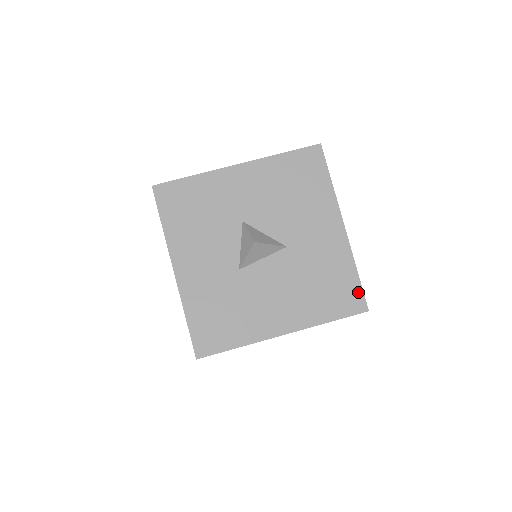
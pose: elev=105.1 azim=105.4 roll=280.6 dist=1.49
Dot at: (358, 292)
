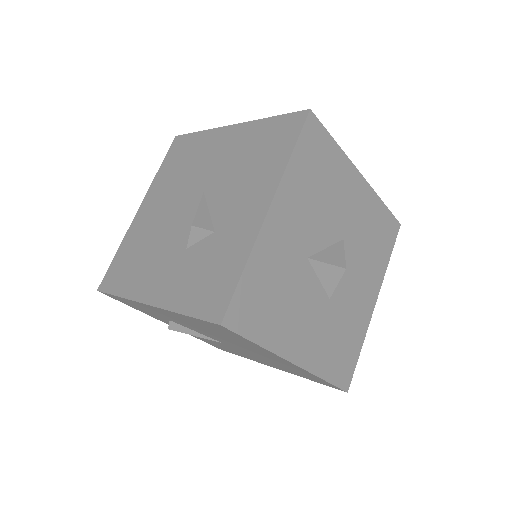
Dot at: (391, 219)
